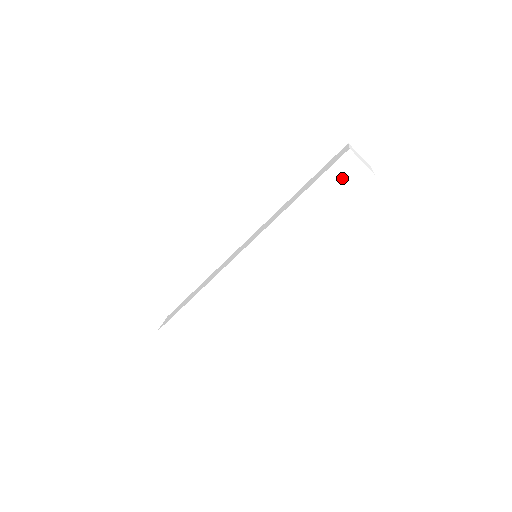
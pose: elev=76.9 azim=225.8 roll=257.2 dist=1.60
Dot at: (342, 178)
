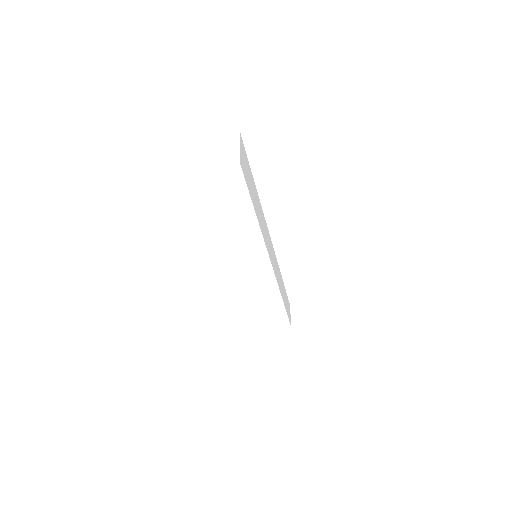
Dot at: (224, 188)
